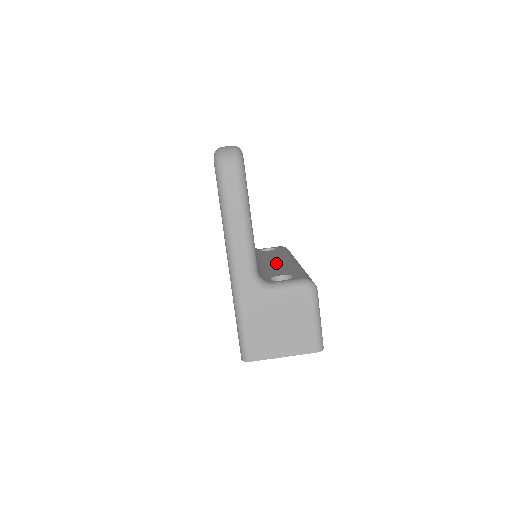
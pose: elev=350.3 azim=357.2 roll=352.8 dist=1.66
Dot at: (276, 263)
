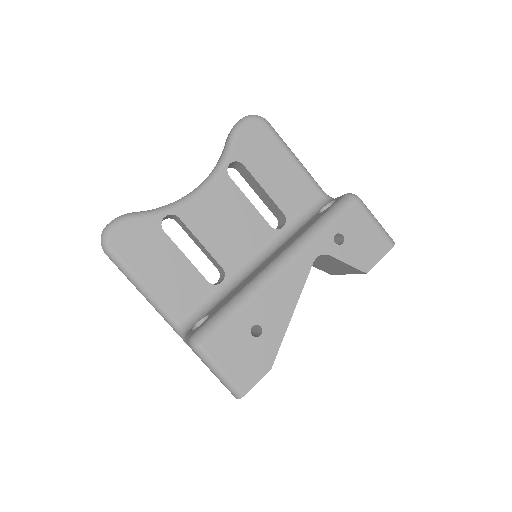
Dot at: (256, 271)
